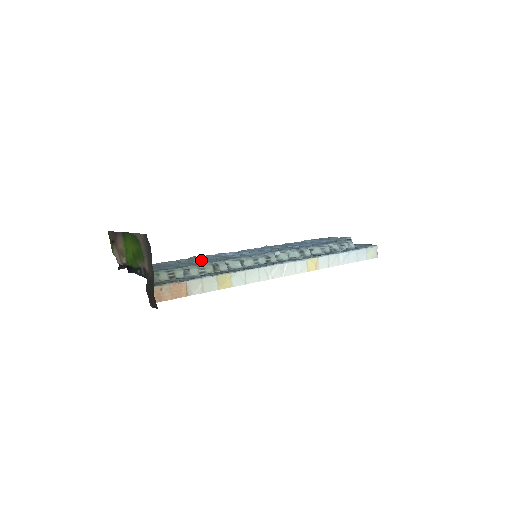
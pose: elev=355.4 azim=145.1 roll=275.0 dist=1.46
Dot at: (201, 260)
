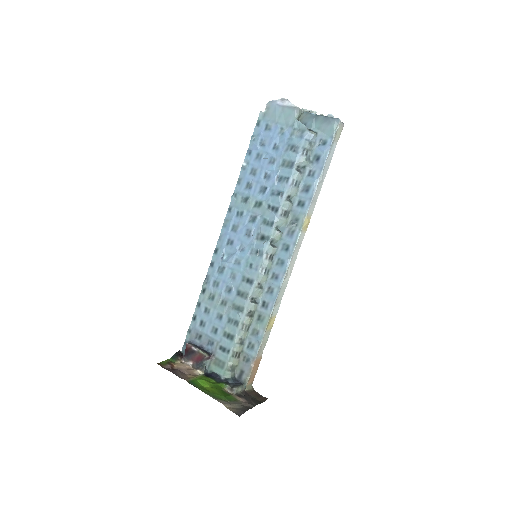
Dot at: (223, 299)
